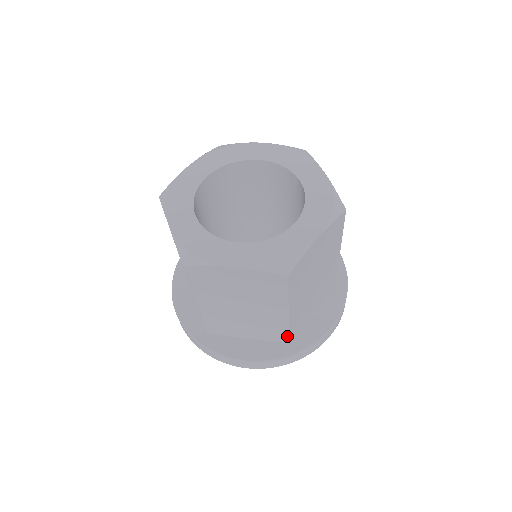
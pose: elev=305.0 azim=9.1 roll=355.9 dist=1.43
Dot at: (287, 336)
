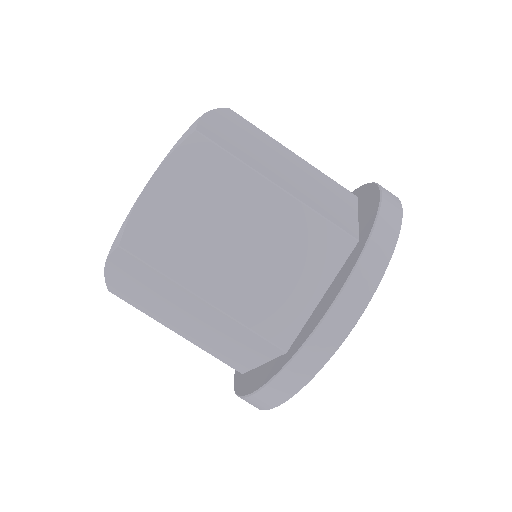
Dot at: (337, 229)
